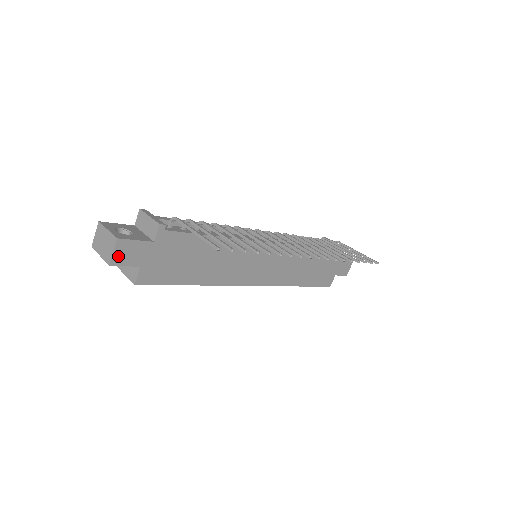
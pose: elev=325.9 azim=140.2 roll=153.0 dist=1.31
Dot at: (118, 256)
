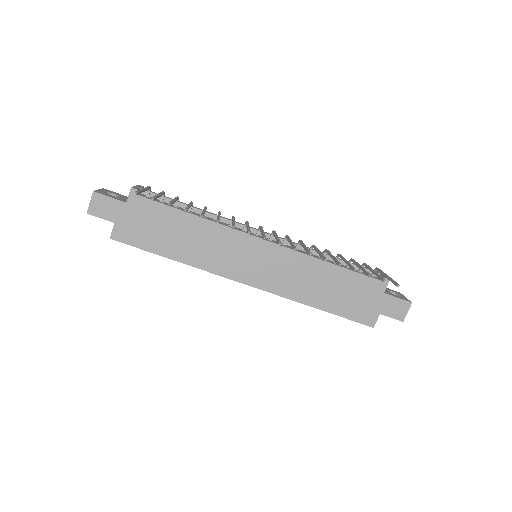
Dot at: (94, 207)
